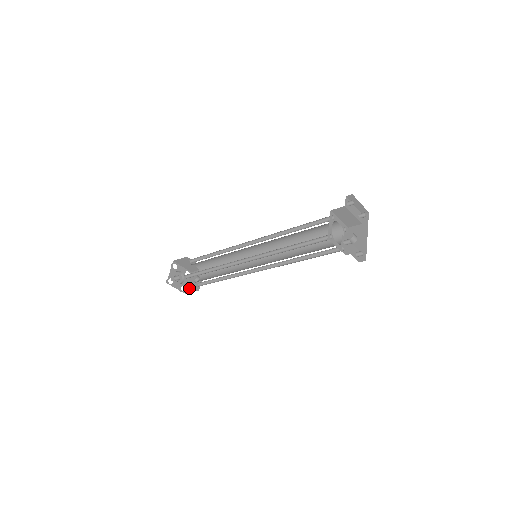
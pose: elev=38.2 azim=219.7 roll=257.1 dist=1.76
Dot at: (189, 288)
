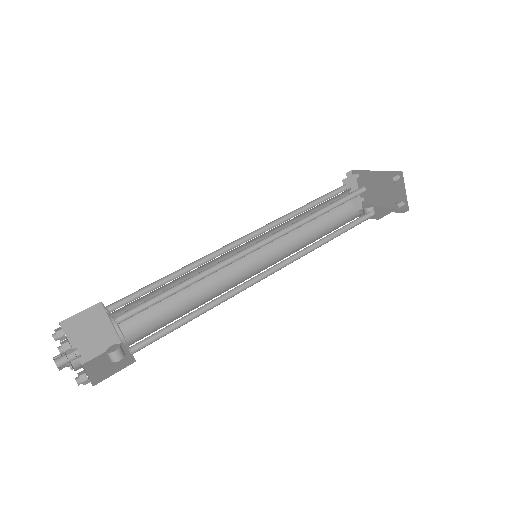
Dot at: (99, 375)
